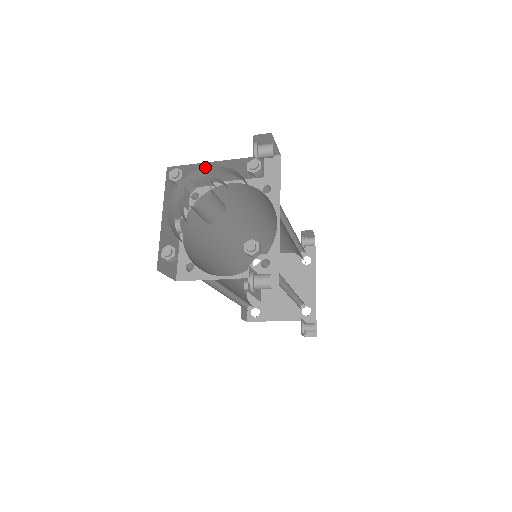
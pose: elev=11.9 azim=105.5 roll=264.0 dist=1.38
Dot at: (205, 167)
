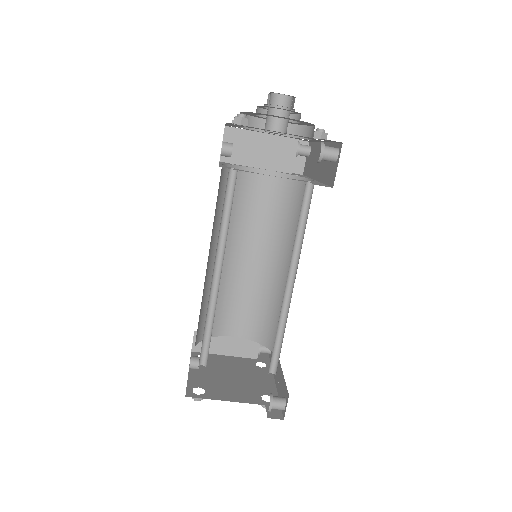
Dot at: occluded
